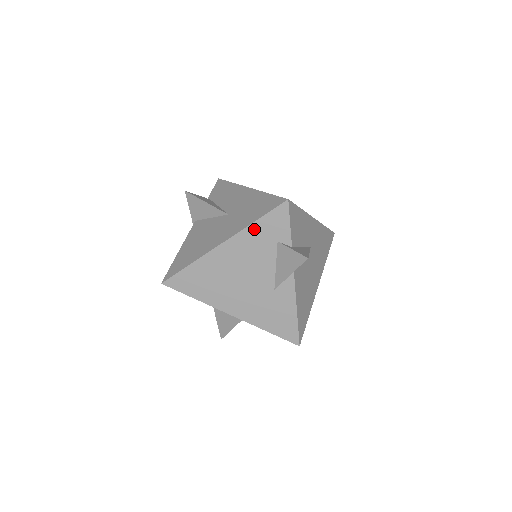
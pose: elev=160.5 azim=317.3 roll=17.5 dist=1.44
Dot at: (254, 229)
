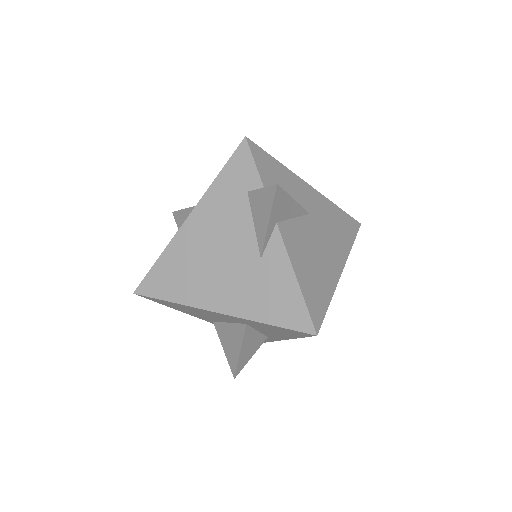
Dot at: (218, 187)
